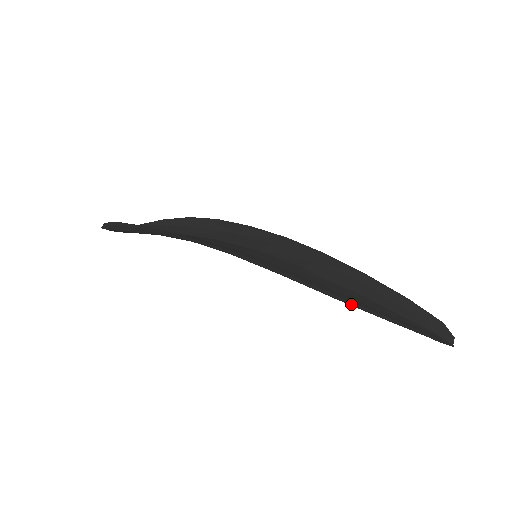
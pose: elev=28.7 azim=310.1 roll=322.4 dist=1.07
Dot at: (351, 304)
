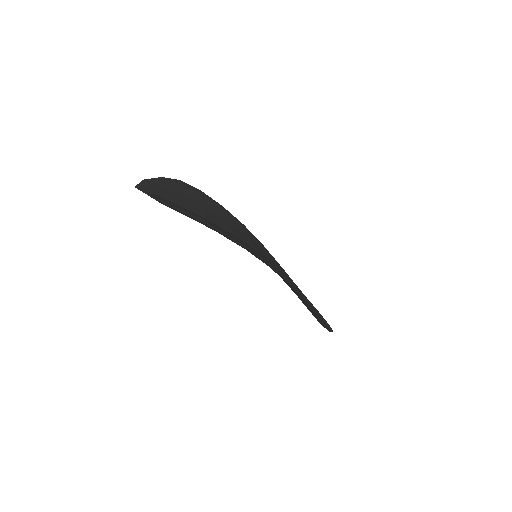
Dot at: occluded
